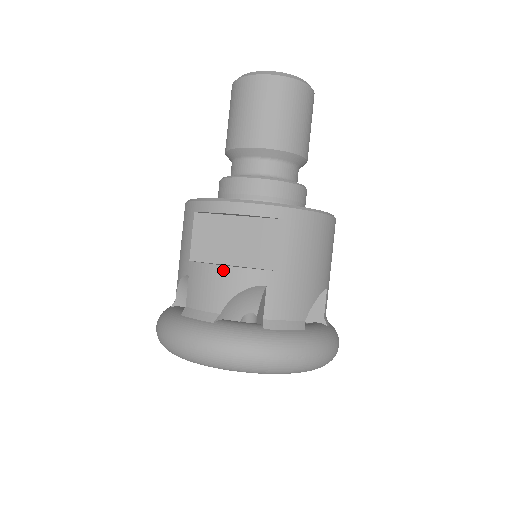
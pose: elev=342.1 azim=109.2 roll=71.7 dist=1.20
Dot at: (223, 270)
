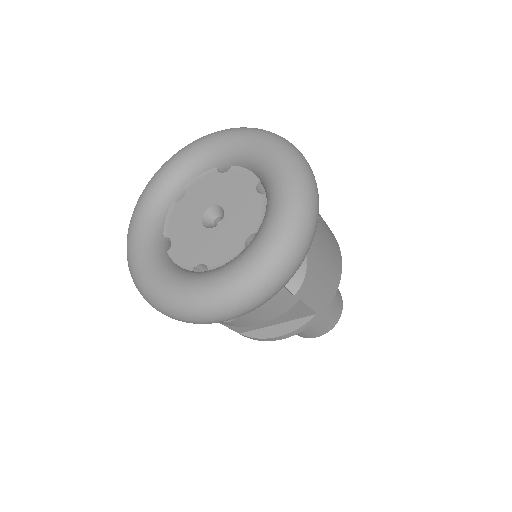
Dot at: occluded
